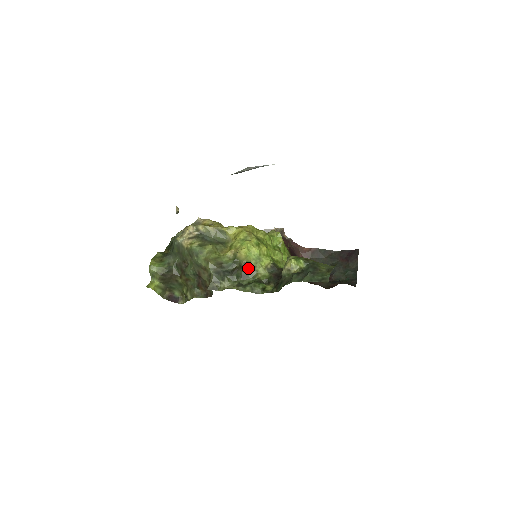
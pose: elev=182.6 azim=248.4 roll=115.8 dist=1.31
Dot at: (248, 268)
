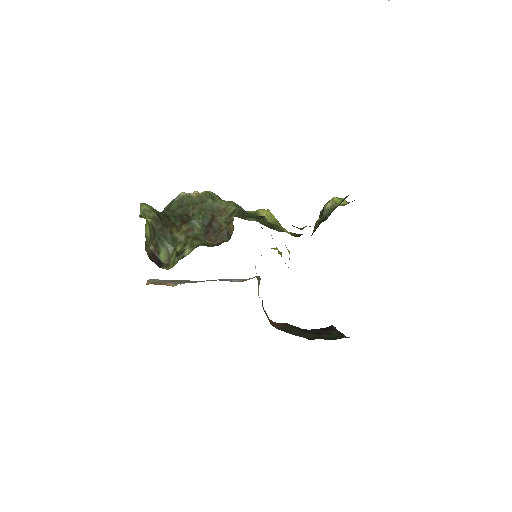
Dot at: (272, 224)
